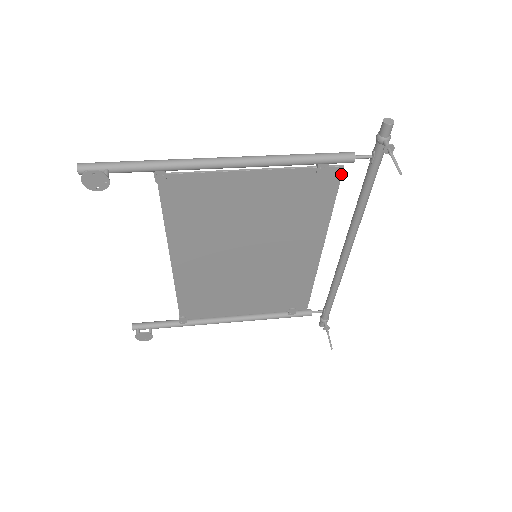
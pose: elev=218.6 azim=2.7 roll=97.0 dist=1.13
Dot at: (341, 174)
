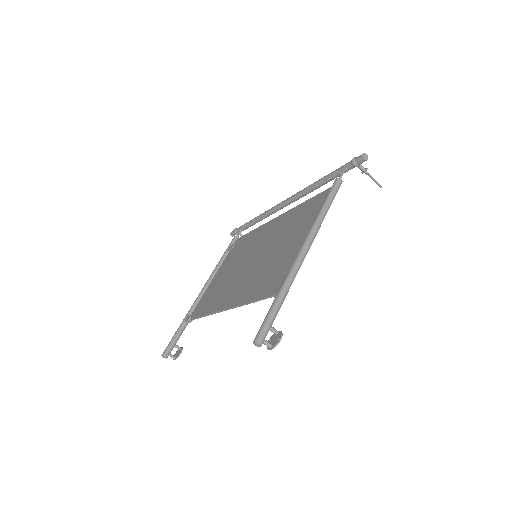
Dot at: (327, 191)
